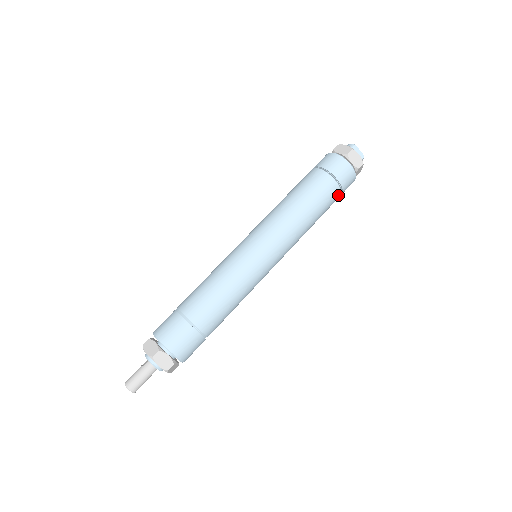
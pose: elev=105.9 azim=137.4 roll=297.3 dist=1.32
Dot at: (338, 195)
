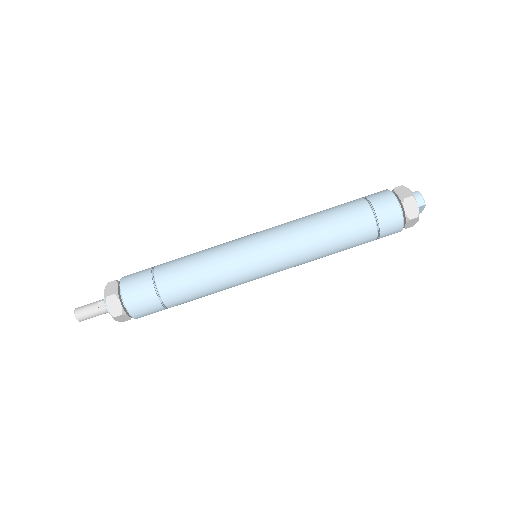
Dot at: occluded
